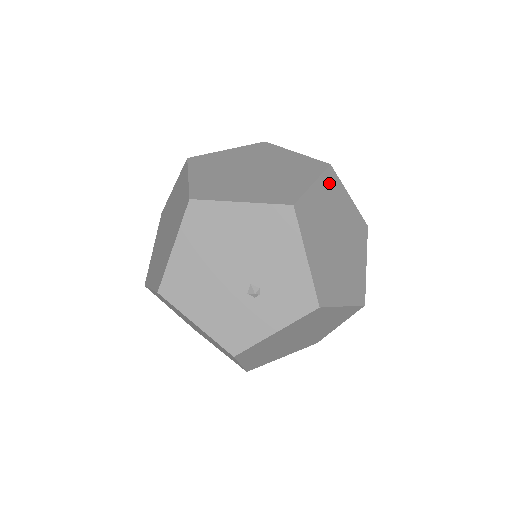
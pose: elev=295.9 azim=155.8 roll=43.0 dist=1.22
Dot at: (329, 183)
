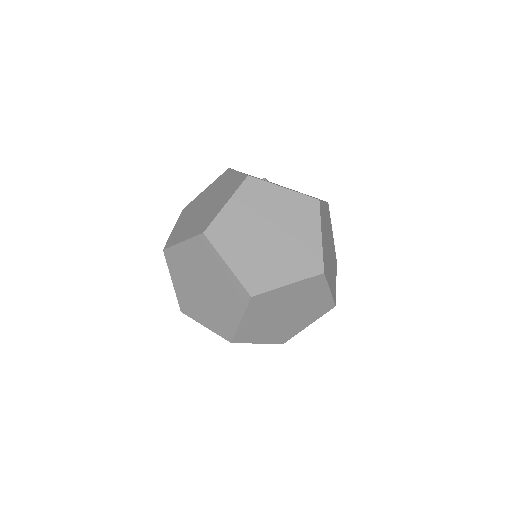
Dot at: (257, 305)
